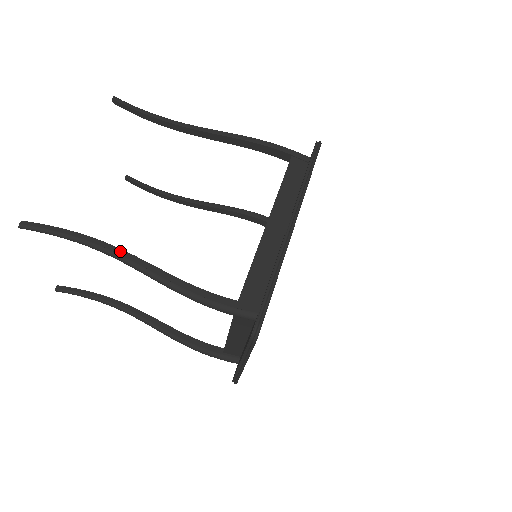
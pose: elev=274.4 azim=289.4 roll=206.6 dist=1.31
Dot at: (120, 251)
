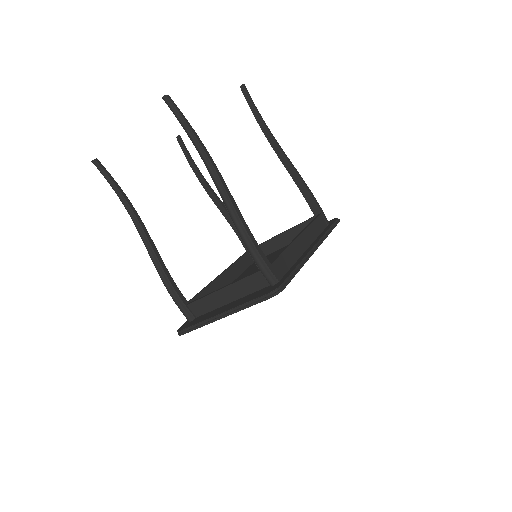
Dot at: (218, 171)
